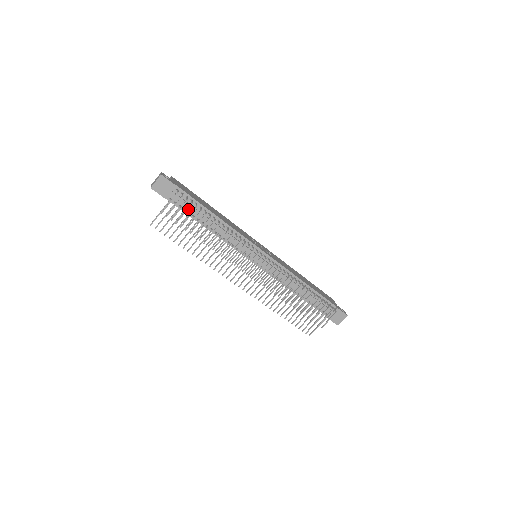
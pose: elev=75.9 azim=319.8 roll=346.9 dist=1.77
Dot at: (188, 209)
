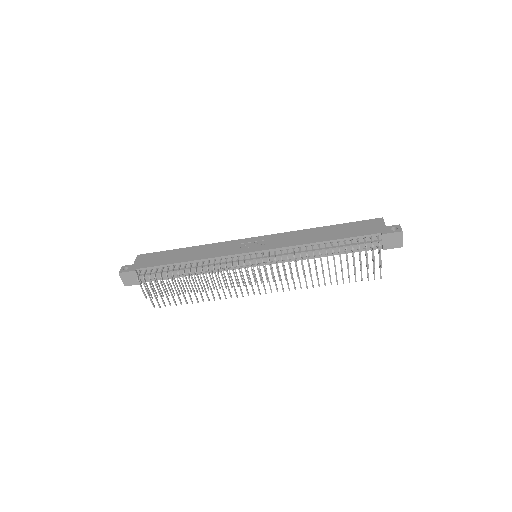
Dot at: (163, 275)
